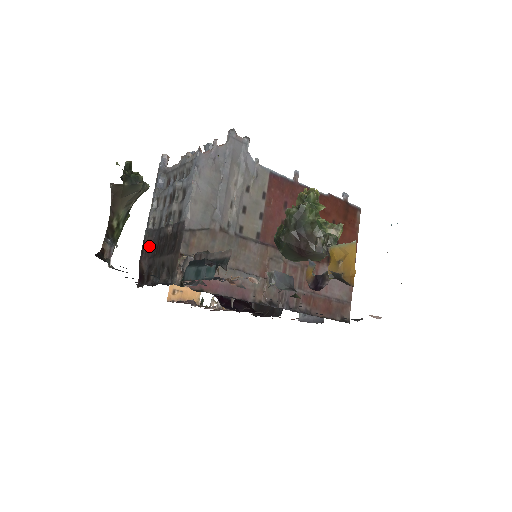
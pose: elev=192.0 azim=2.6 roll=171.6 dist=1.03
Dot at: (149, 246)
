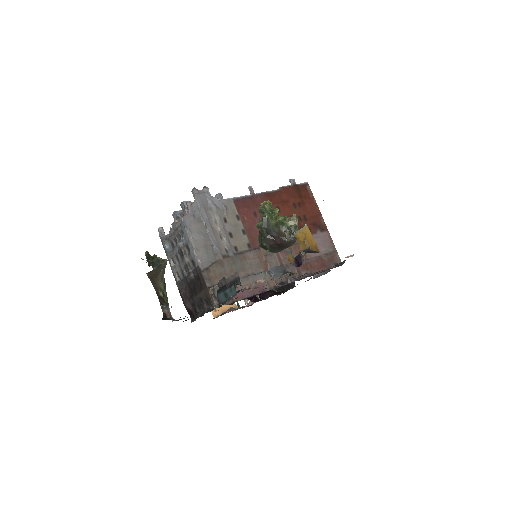
Dot at: (184, 292)
